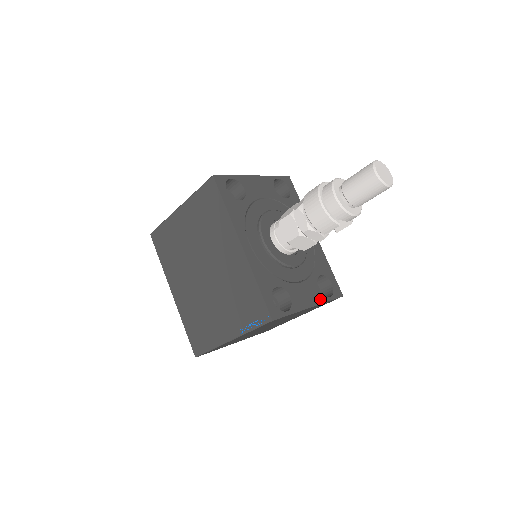
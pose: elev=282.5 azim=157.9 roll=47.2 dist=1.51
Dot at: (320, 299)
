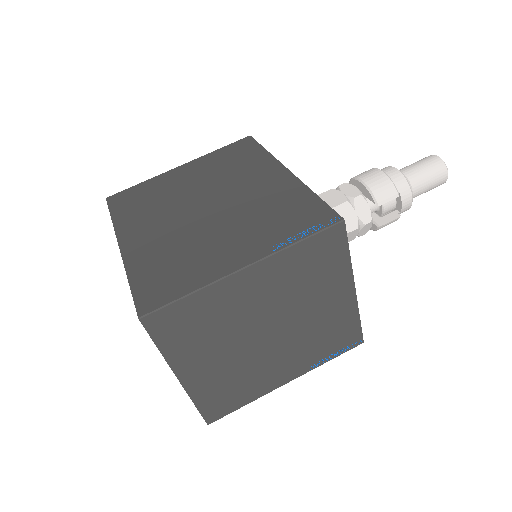
Dot at: occluded
